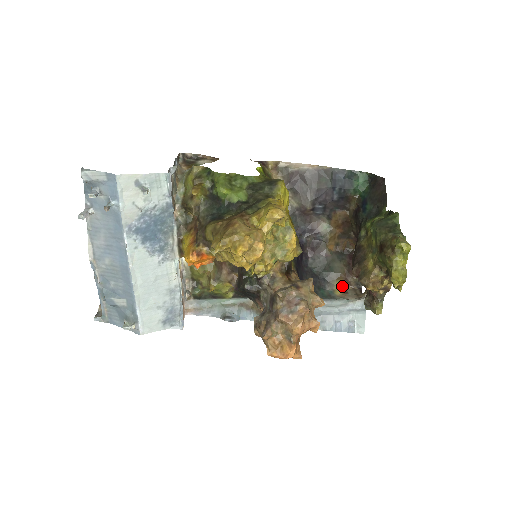
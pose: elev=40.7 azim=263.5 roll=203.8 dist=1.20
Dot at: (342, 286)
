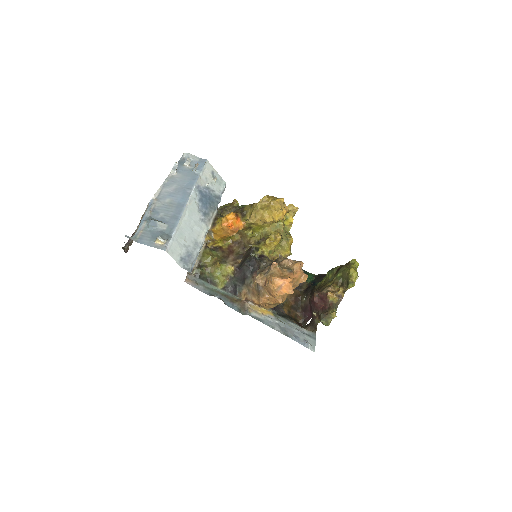
Dot at: occluded
